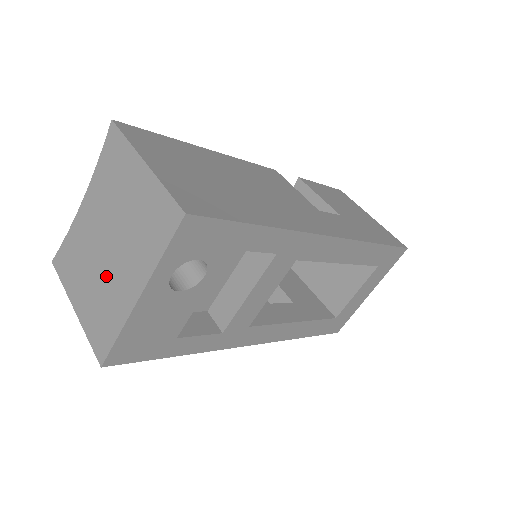
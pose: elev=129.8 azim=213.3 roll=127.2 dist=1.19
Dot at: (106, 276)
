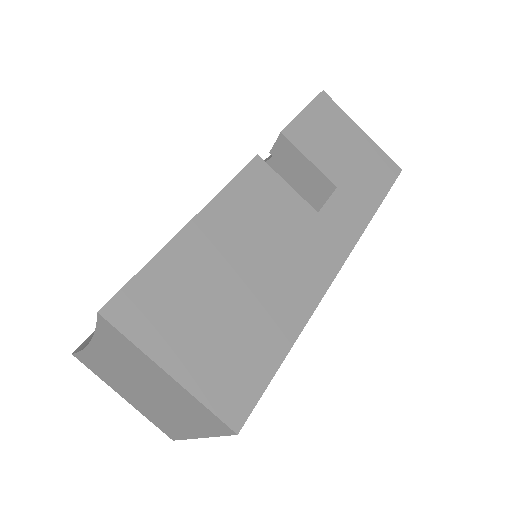
Dot at: (153, 406)
